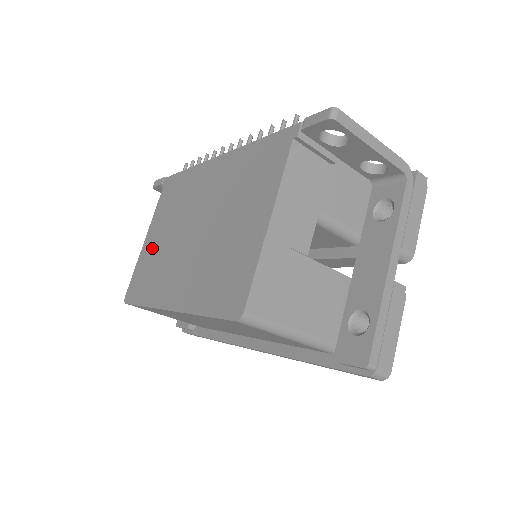
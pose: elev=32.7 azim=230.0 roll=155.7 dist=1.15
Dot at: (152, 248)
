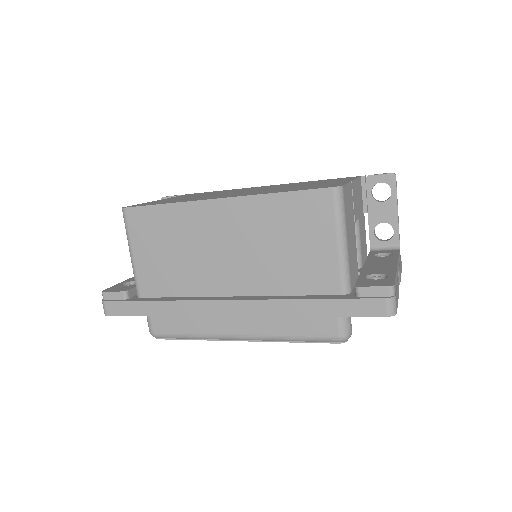
Dot at: occluded
